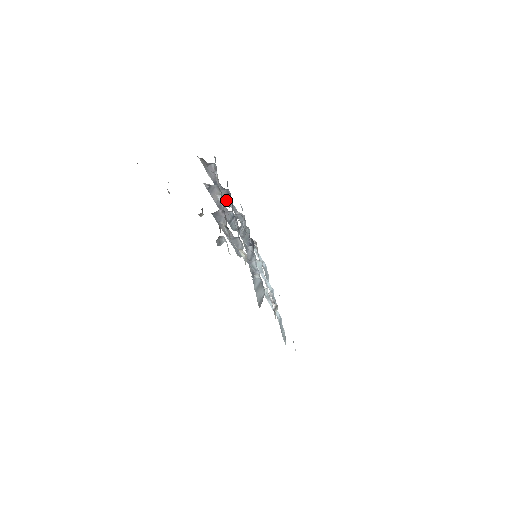
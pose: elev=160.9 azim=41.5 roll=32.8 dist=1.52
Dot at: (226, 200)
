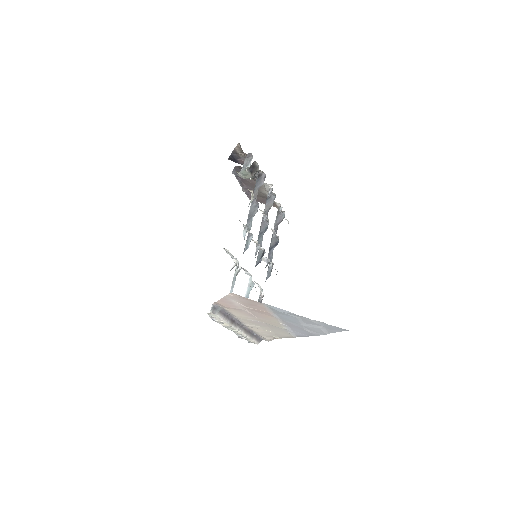
Dot at: (271, 250)
